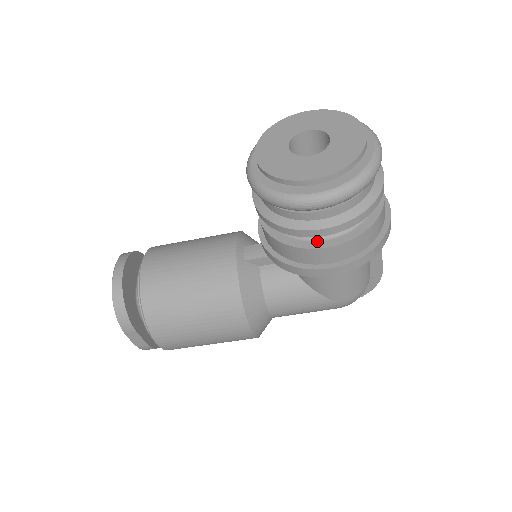
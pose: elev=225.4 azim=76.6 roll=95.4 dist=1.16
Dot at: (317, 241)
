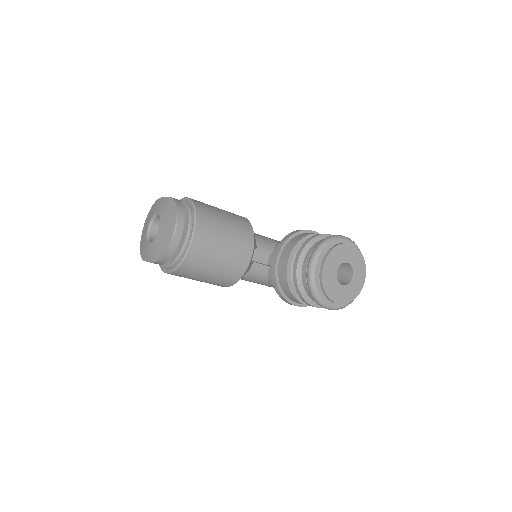
Dot at: occluded
